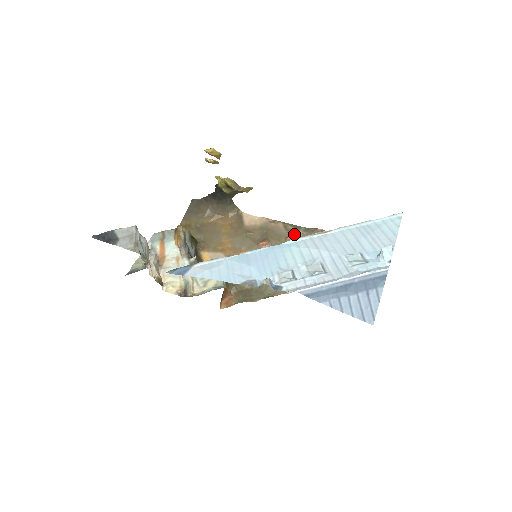
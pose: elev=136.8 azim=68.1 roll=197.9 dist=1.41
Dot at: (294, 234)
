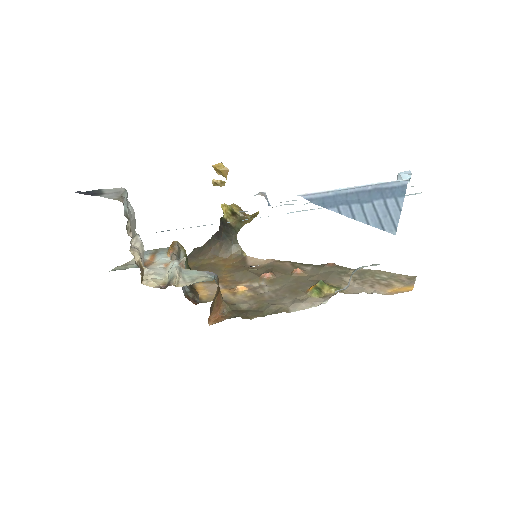
Dot at: (302, 269)
